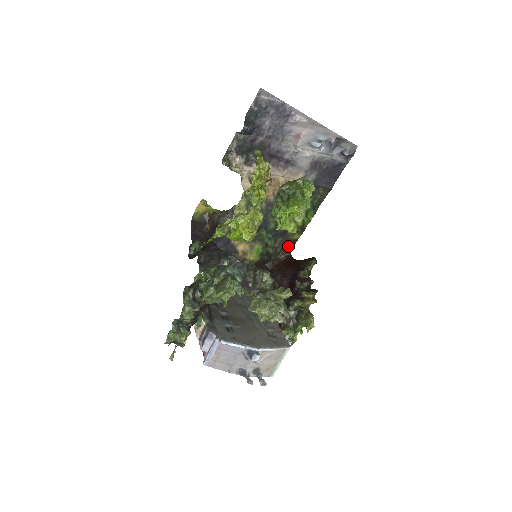
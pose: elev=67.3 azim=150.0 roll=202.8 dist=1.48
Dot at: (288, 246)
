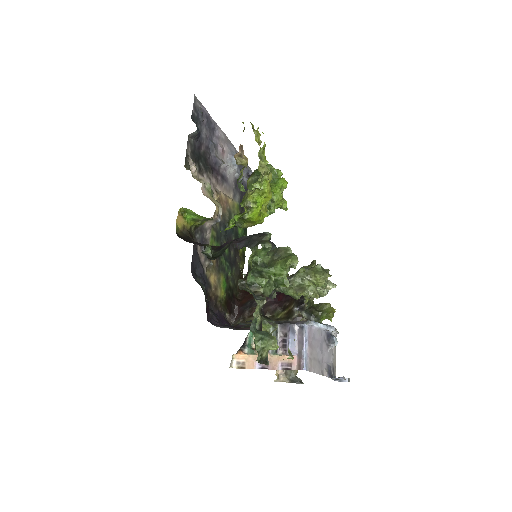
Dot at: (240, 277)
